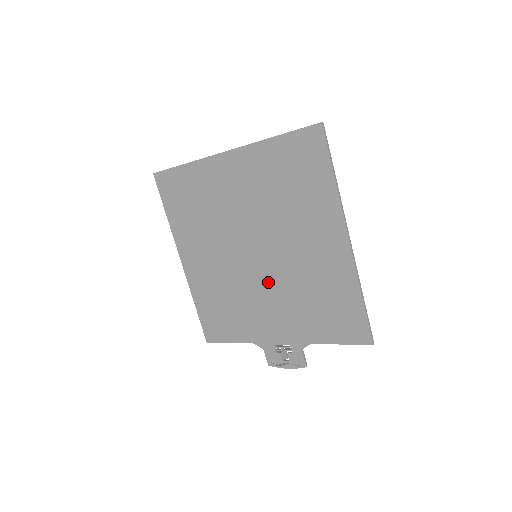
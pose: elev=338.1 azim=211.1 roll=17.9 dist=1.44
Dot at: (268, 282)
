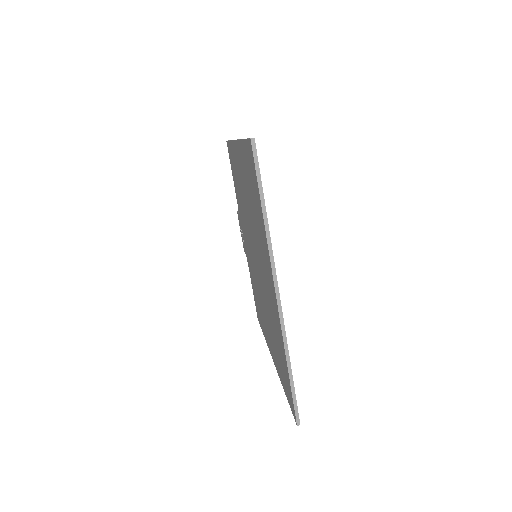
Dot at: (252, 256)
